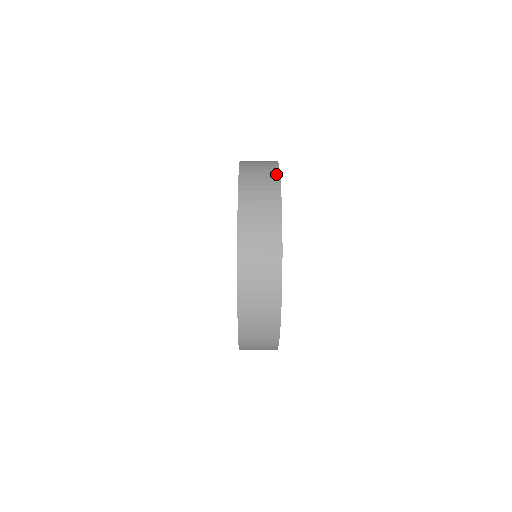
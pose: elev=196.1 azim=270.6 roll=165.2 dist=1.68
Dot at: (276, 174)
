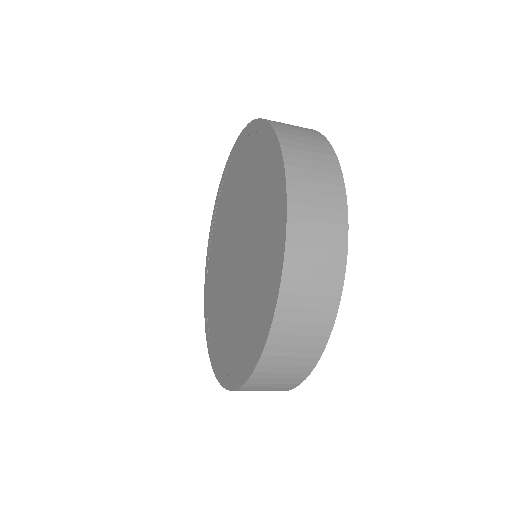
Dot at: (335, 164)
